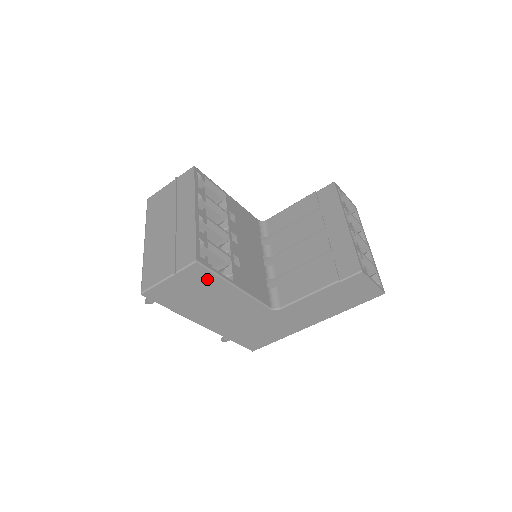
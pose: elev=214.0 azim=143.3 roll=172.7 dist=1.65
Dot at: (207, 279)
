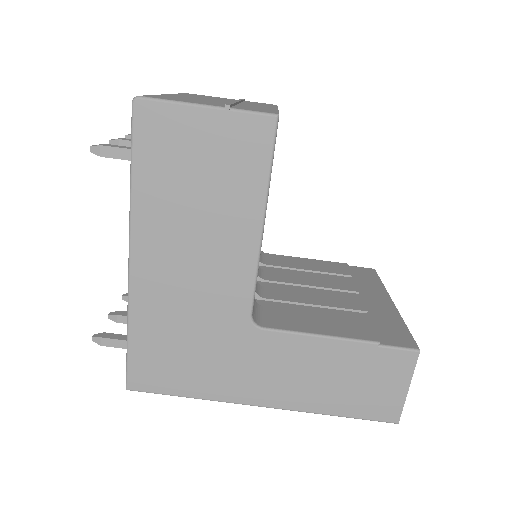
Dot at: (249, 166)
